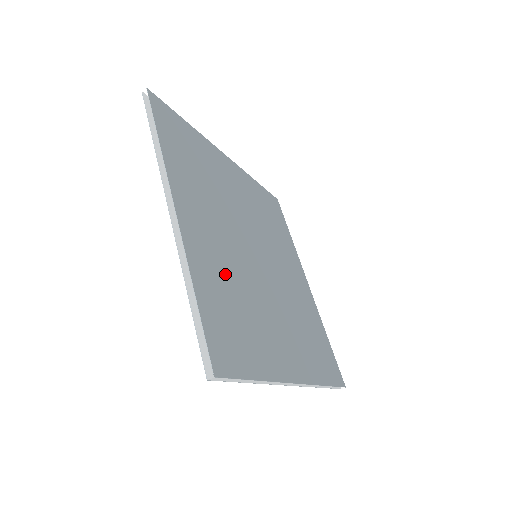
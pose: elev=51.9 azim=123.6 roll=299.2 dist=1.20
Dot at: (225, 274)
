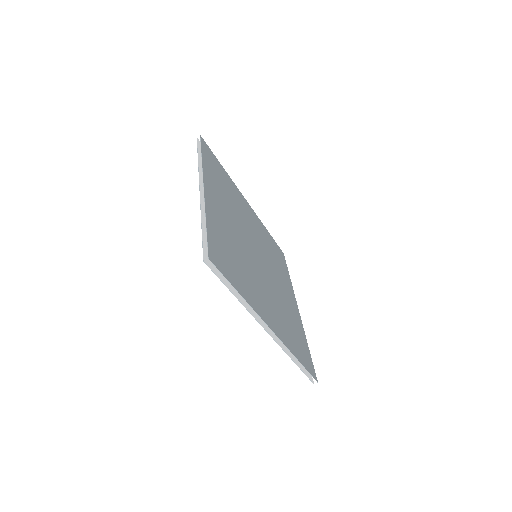
Dot at: (229, 237)
